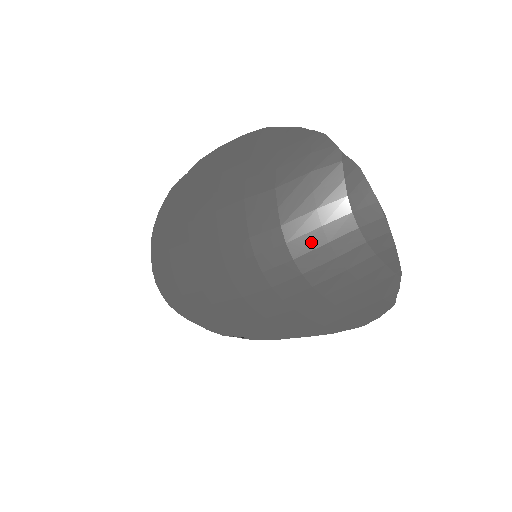
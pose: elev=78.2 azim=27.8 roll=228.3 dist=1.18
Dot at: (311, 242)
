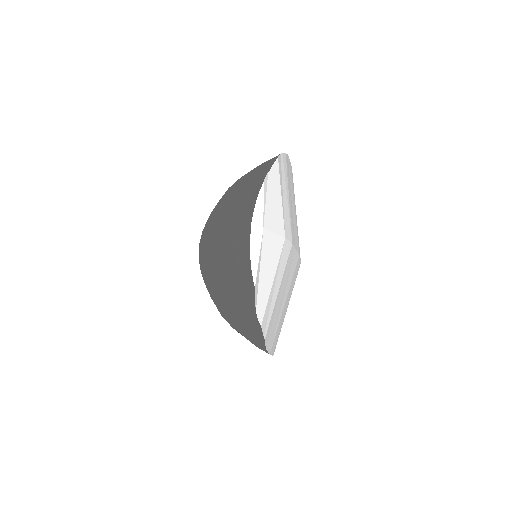
Dot at: (221, 227)
